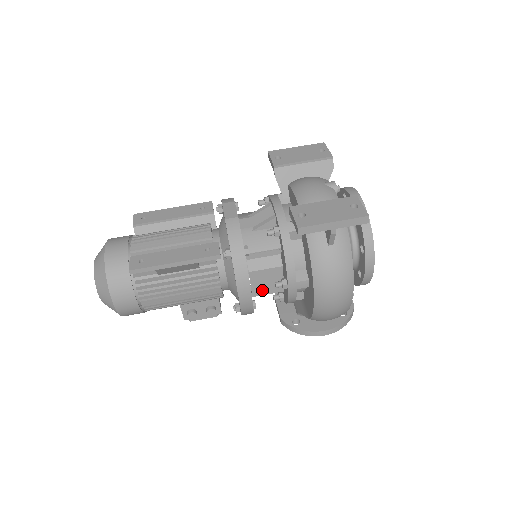
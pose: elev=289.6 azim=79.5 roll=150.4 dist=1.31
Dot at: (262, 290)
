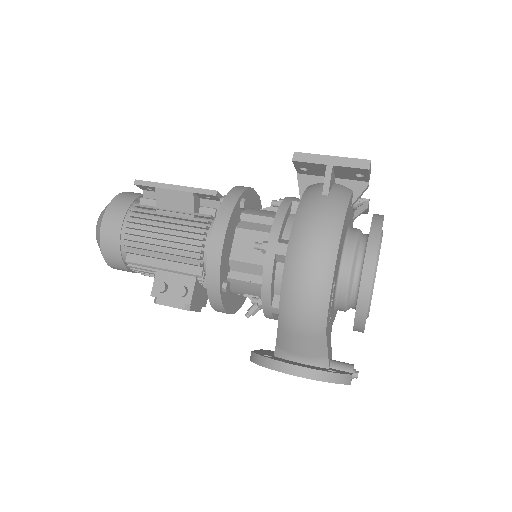
Dot at: (241, 260)
